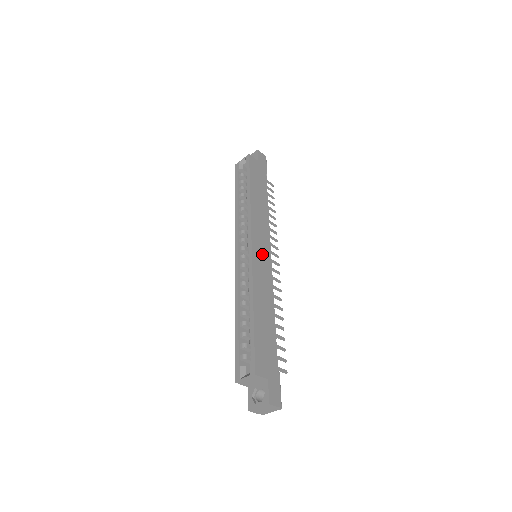
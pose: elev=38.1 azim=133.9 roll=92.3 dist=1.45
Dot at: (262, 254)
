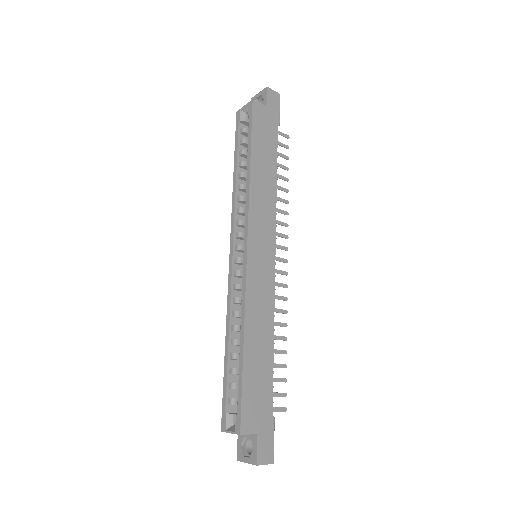
Dot at: (262, 258)
